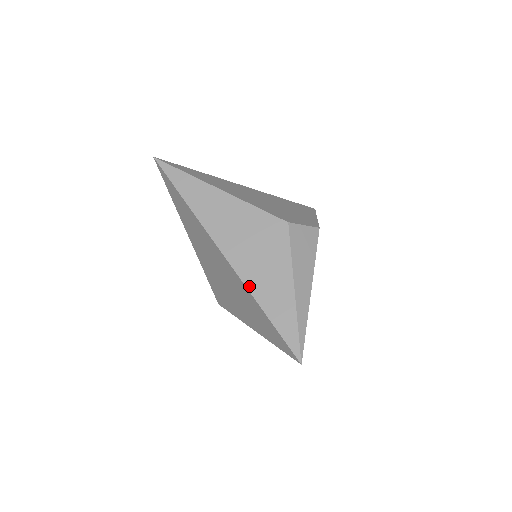
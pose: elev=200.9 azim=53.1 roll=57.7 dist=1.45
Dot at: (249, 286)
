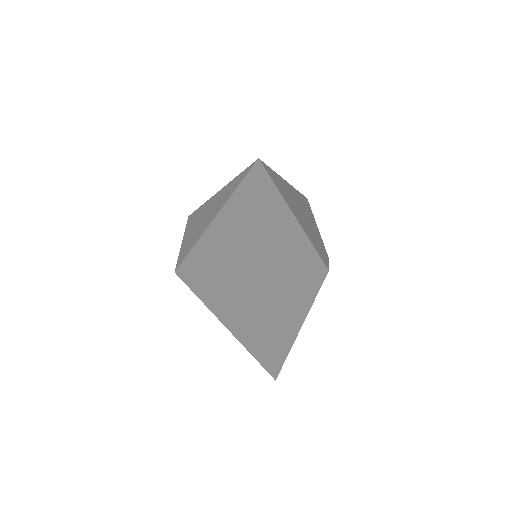
Dot at: (274, 327)
